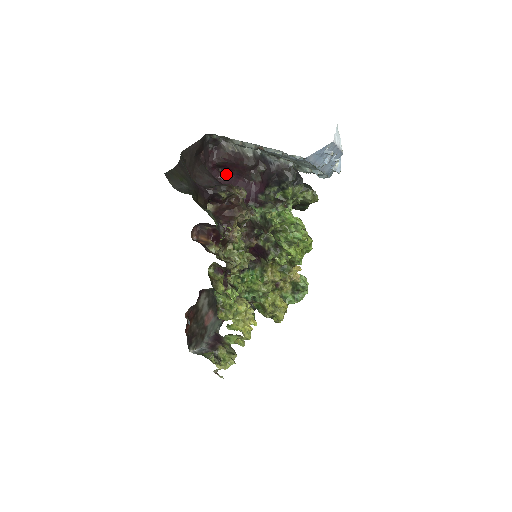
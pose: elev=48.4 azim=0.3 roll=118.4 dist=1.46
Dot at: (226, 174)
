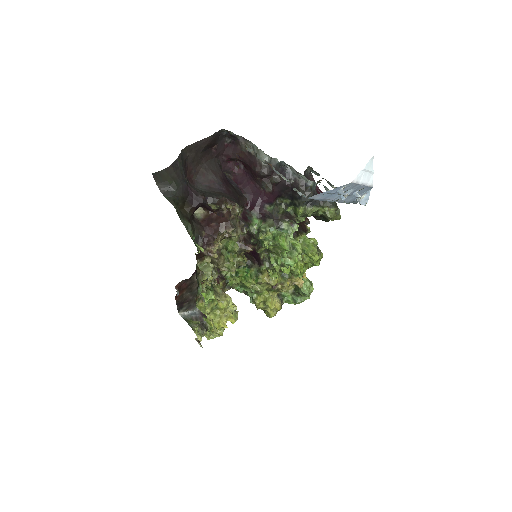
Dot at: (242, 170)
